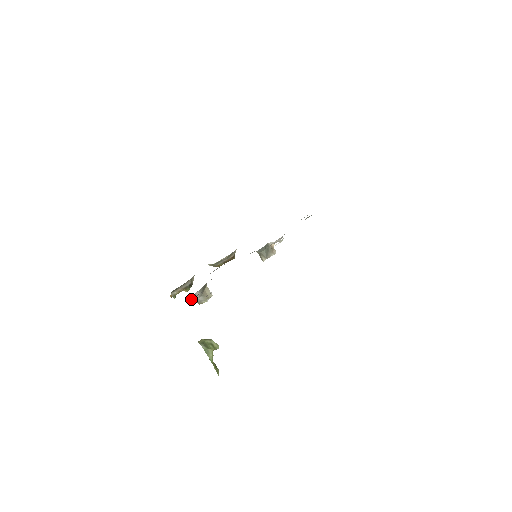
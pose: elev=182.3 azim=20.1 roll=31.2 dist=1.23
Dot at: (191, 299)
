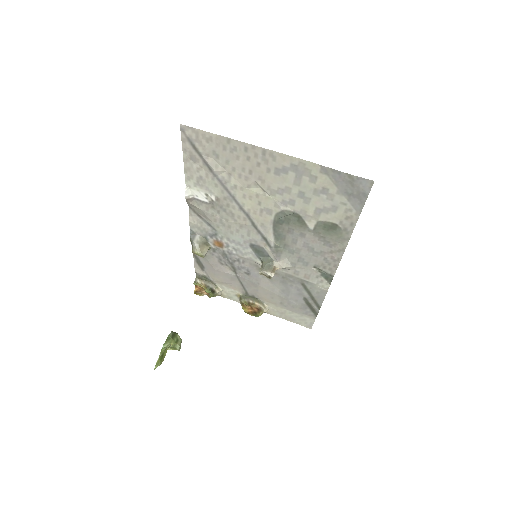
Dot at: (191, 237)
